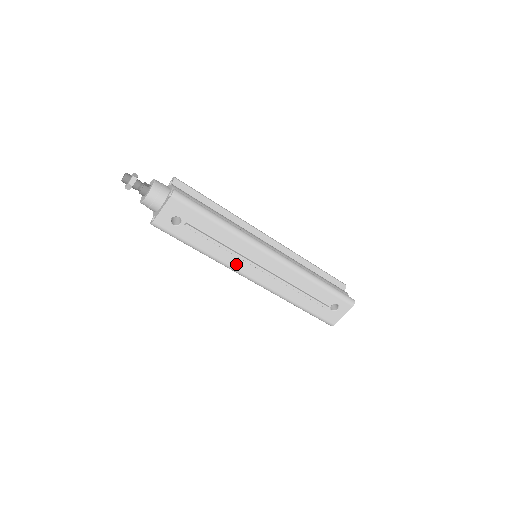
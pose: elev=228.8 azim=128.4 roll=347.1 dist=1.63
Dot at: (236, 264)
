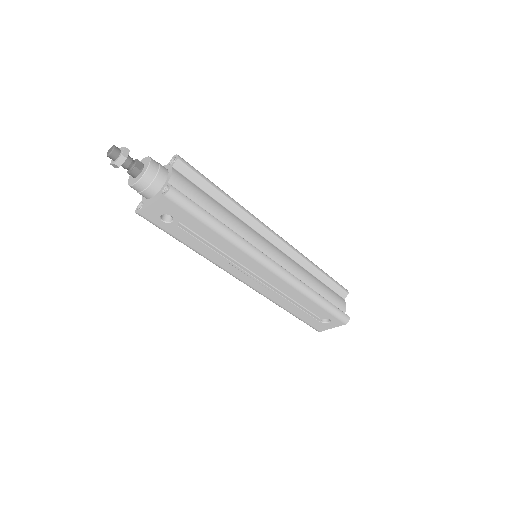
Dot at: (229, 267)
